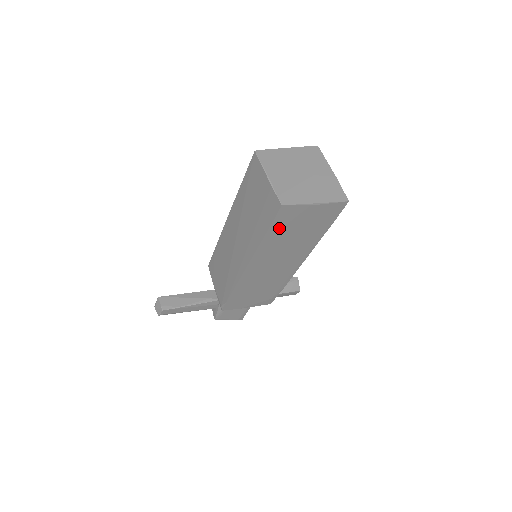
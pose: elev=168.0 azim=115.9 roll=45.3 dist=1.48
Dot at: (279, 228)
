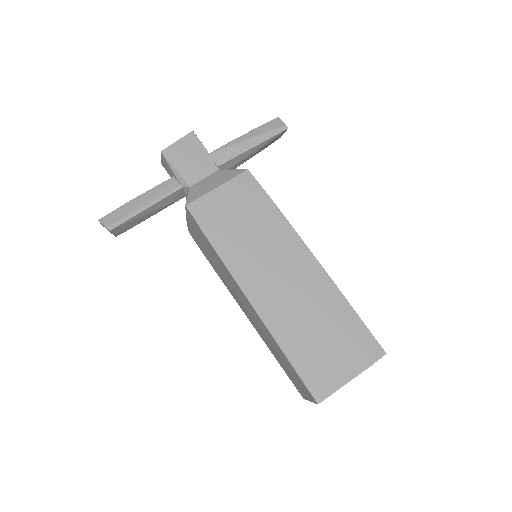
Dot at: occluded
